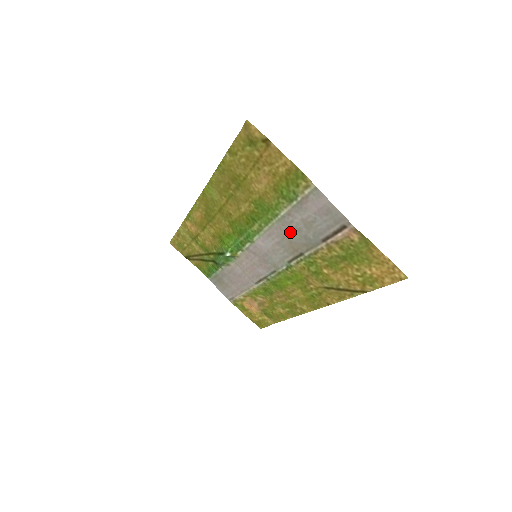
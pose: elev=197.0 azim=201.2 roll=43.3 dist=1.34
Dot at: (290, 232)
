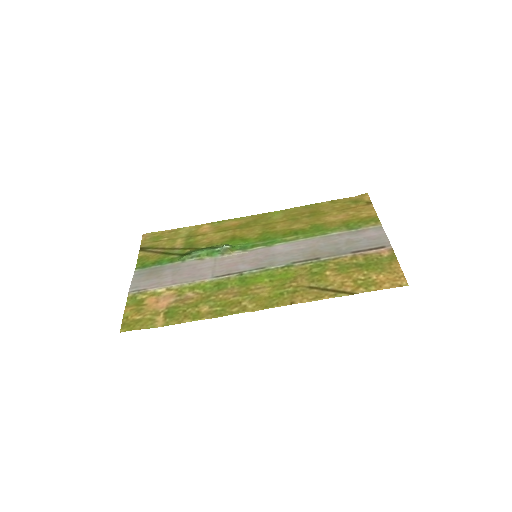
Dot at: (325, 244)
